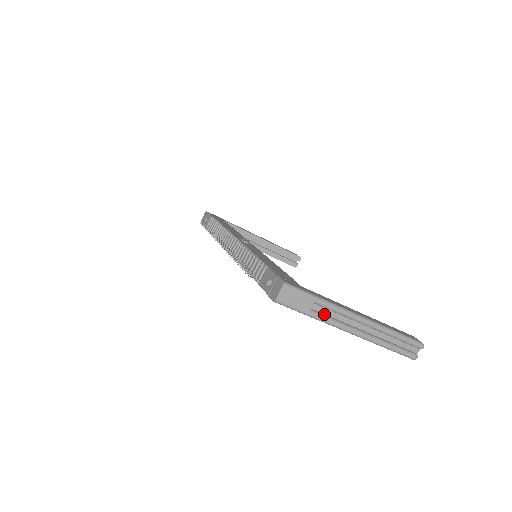
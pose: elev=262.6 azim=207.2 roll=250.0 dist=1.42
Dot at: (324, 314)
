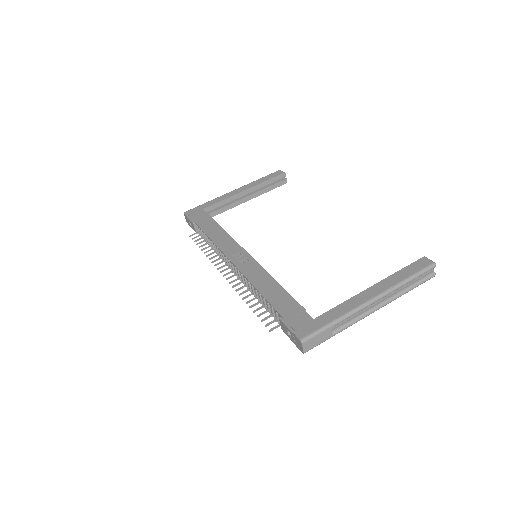
Dot at: (344, 323)
